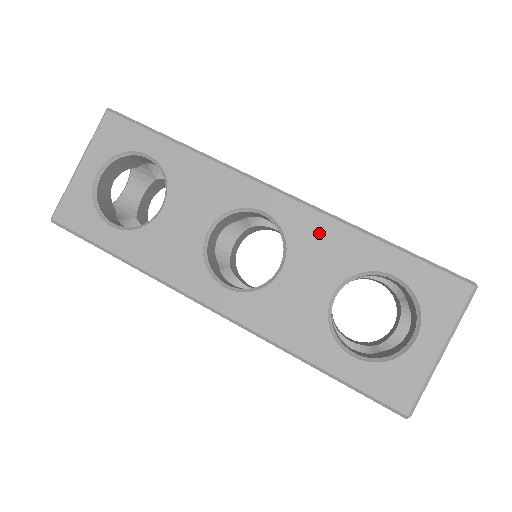
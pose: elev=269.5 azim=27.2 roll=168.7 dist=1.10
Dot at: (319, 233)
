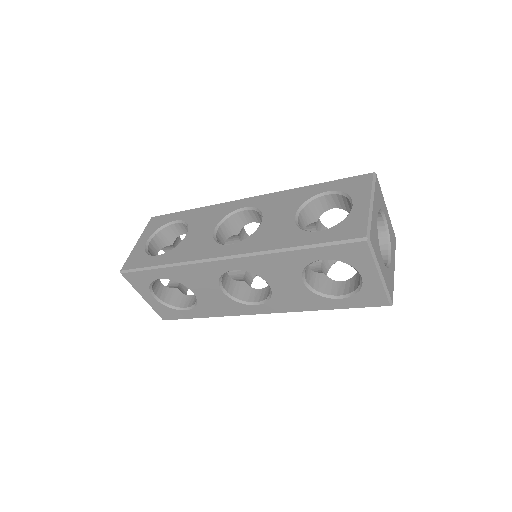
Dot at: (267, 264)
